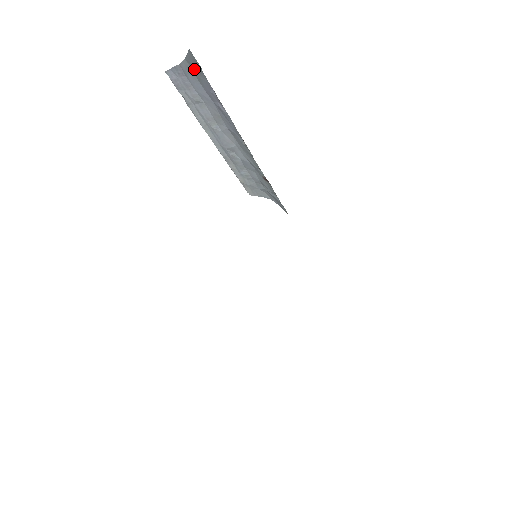
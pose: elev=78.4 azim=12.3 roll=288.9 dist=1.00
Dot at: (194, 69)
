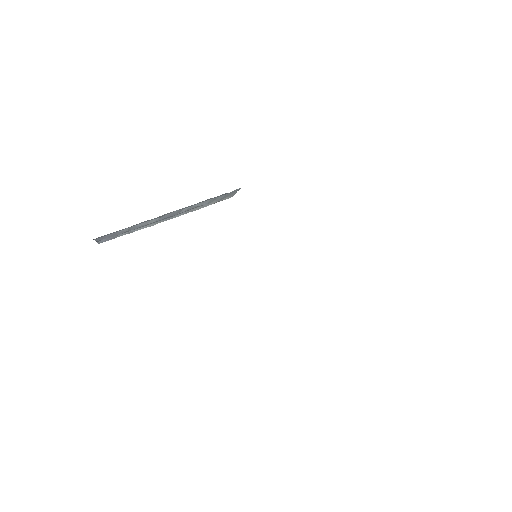
Dot at: occluded
